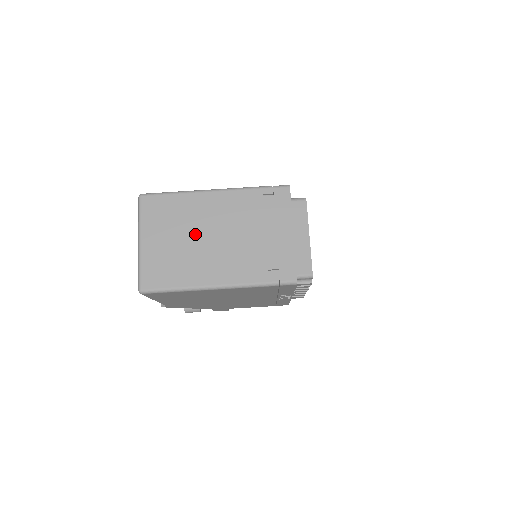
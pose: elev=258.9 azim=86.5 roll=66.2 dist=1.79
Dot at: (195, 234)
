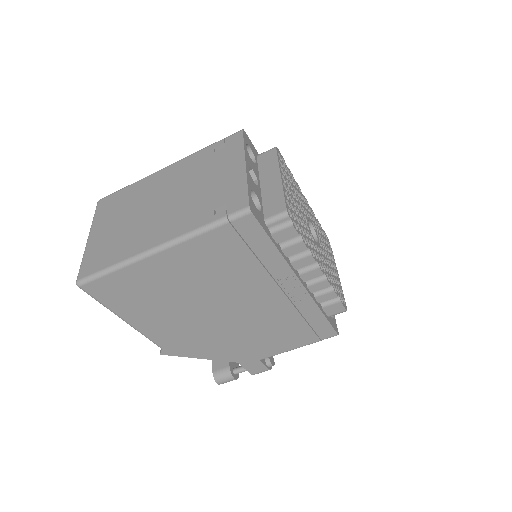
Dot at: (141, 209)
